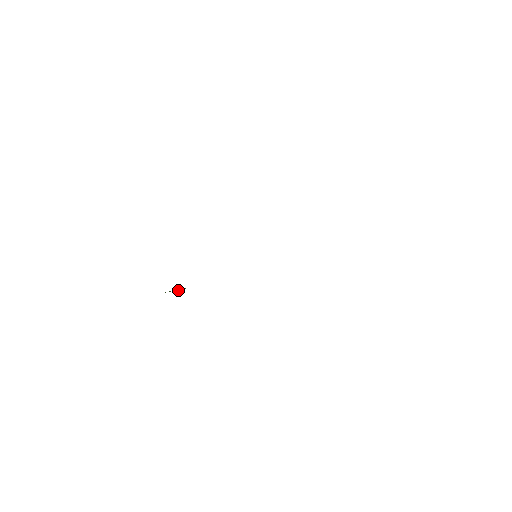
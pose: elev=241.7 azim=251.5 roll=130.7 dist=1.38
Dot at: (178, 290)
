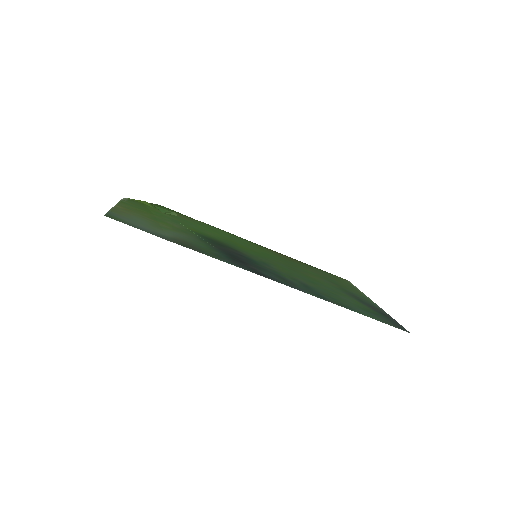
Dot at: occluded
